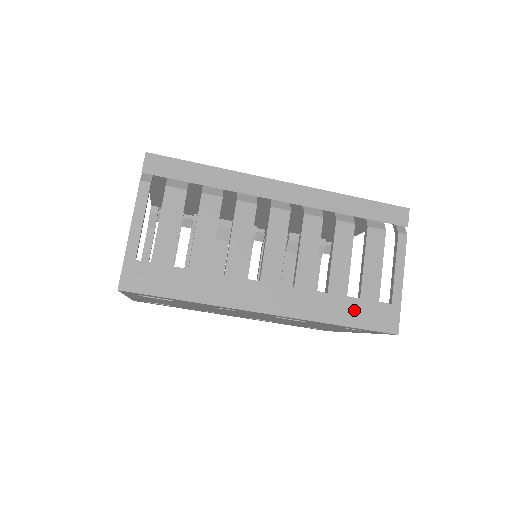
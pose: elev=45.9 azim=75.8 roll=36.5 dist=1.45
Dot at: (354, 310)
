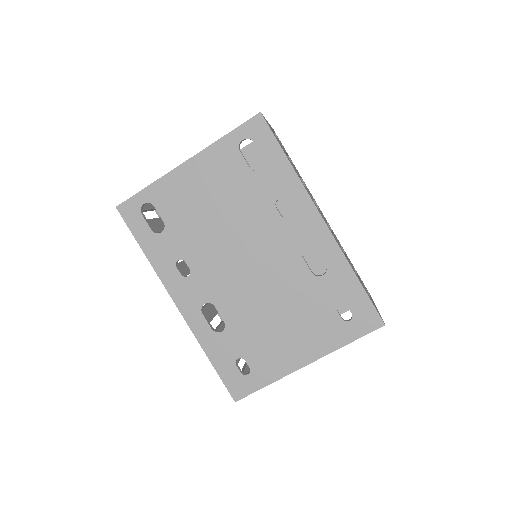
Dot at: occluded
